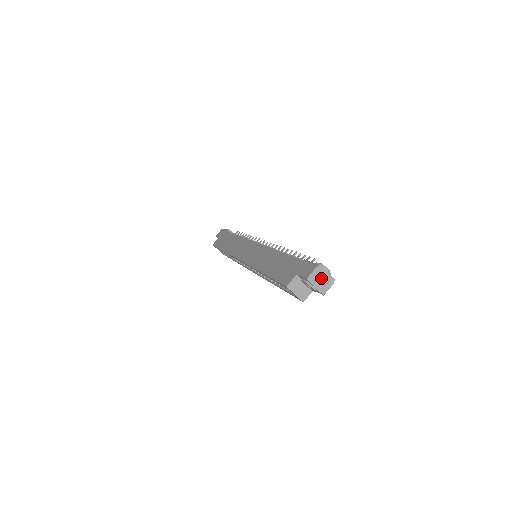
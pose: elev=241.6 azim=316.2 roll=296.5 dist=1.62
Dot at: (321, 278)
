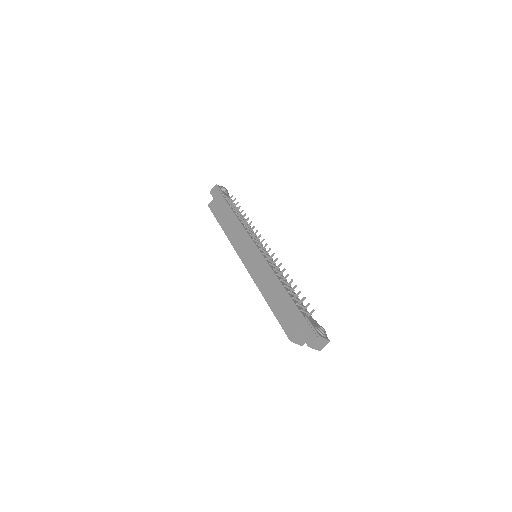
Dot at: (319, 343)
